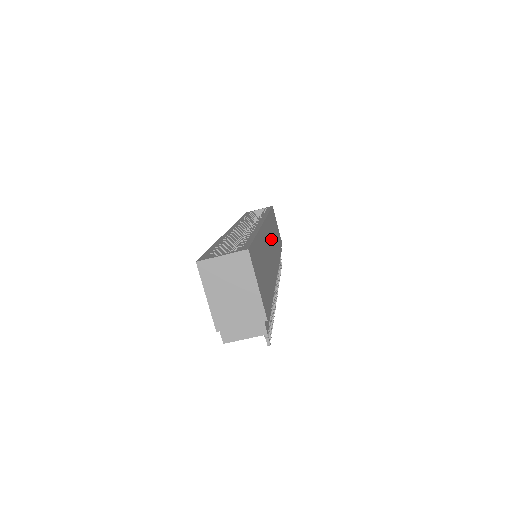
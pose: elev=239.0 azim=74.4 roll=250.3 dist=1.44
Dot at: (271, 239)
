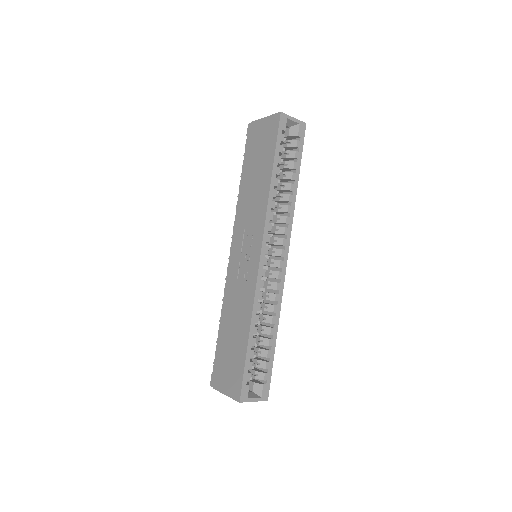
Dot at: occluded
